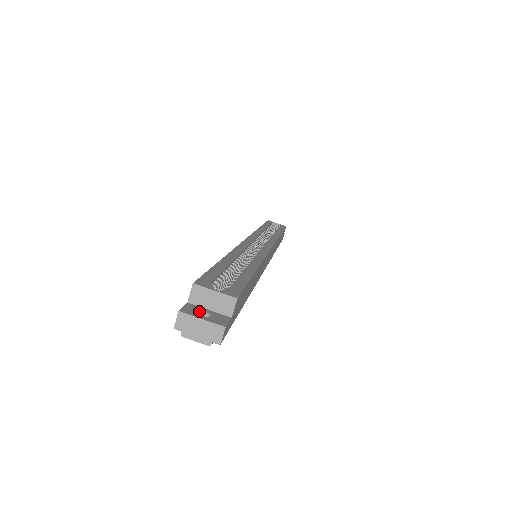
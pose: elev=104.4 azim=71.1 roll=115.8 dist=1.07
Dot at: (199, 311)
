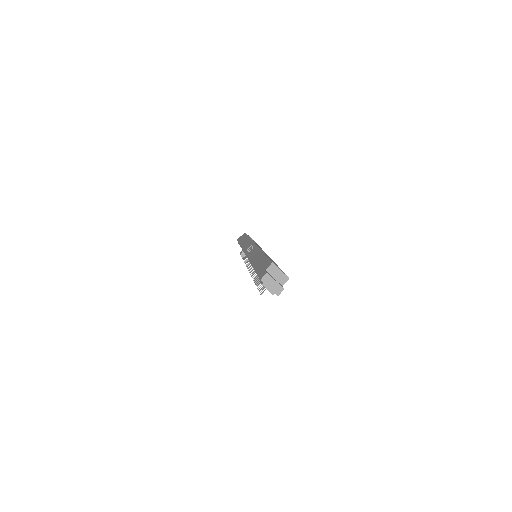
Dot at: (272, 277)
